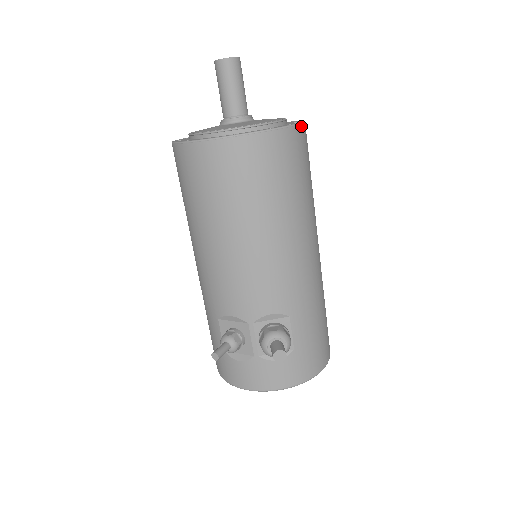
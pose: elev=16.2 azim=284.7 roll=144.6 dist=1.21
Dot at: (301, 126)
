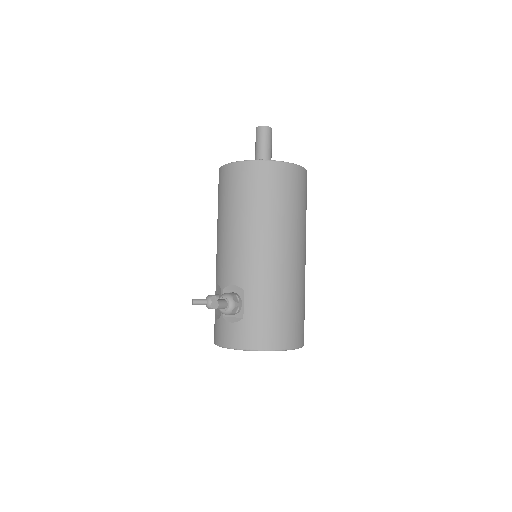
Dot at: (282, 163)
